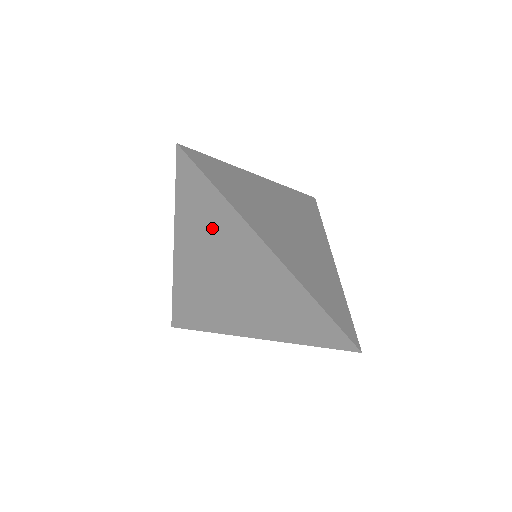
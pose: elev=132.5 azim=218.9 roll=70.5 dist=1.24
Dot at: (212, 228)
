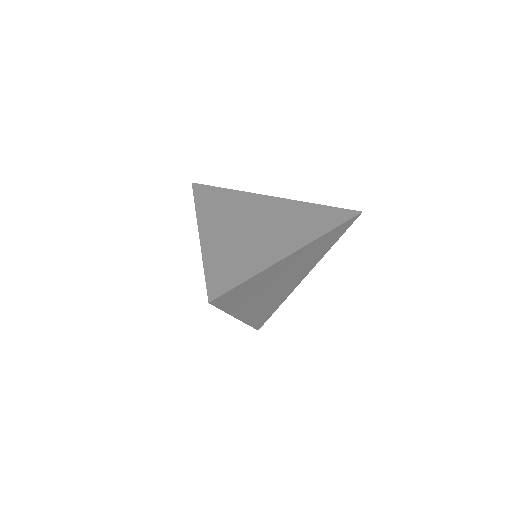
Dot at: occluded
